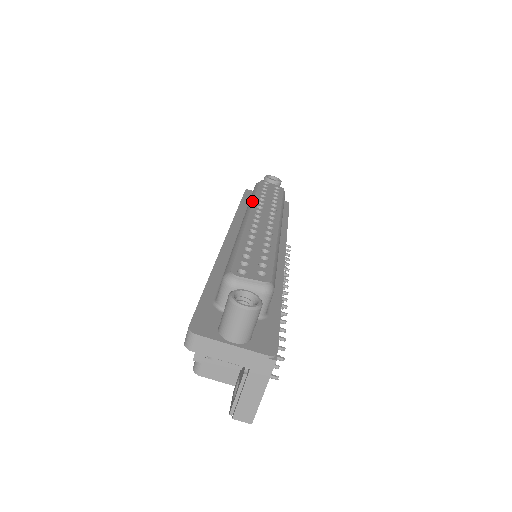
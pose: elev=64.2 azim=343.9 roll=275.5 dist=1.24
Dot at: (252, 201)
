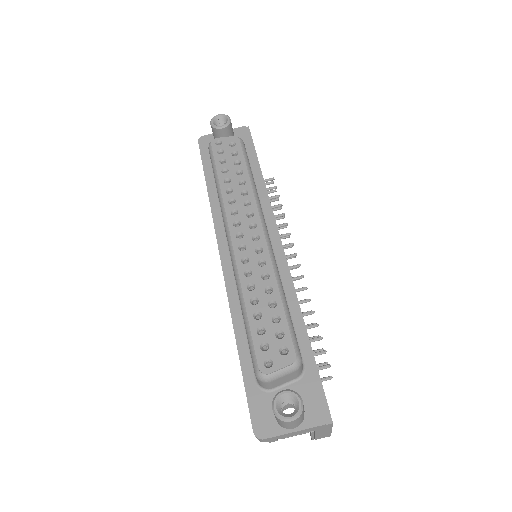
Dot at: (222, 202)
